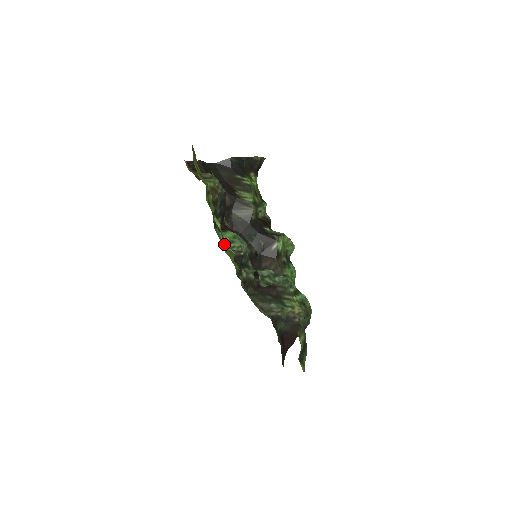
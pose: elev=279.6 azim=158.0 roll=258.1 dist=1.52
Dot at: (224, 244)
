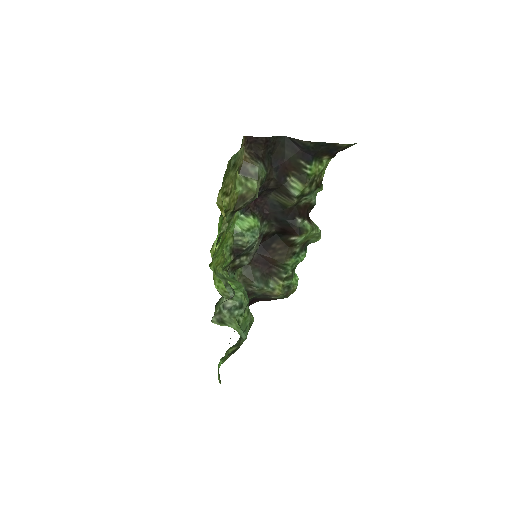
Dot at: (214, 260)
